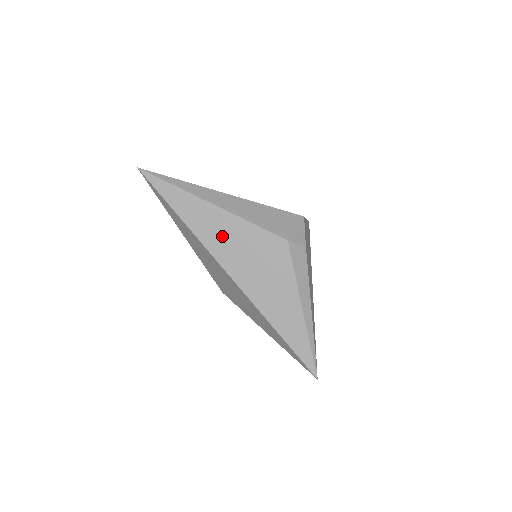
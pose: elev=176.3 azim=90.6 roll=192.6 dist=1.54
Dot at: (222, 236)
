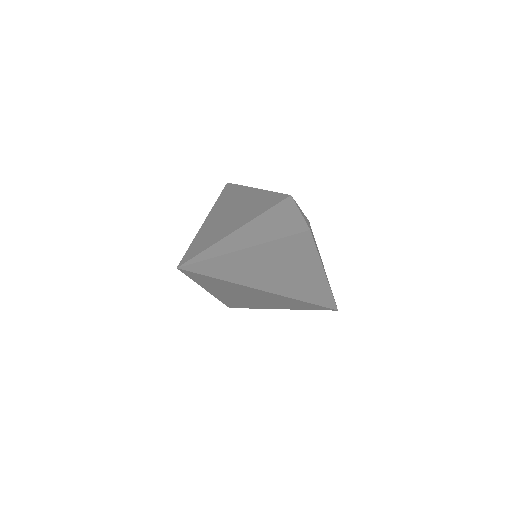
Dot at: (269, 268)
